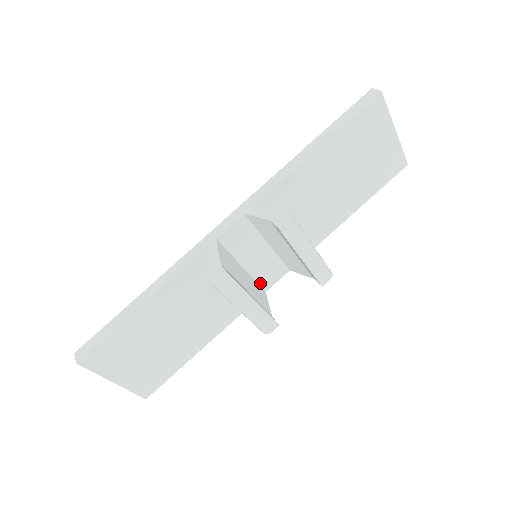
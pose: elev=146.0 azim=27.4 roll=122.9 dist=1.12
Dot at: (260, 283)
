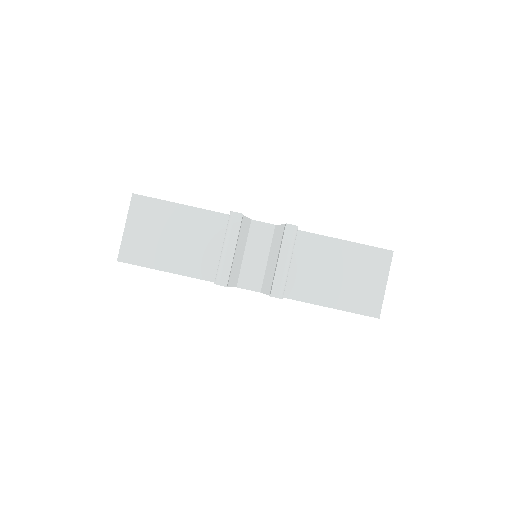
Dot at: (240, 277)
